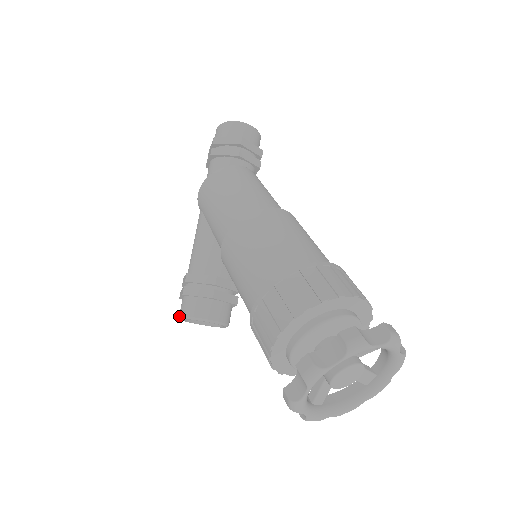
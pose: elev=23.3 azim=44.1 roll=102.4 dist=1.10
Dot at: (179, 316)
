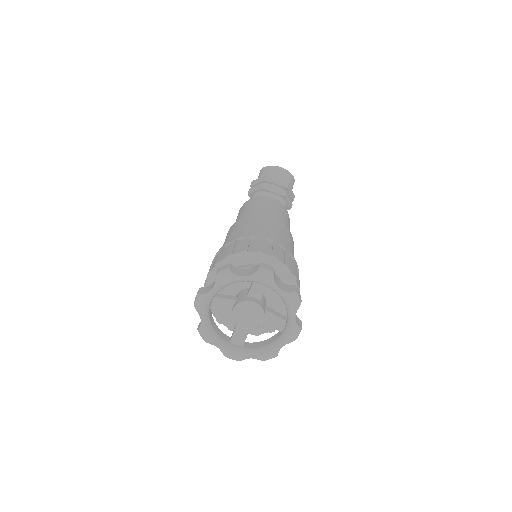
Dot at: occluded
